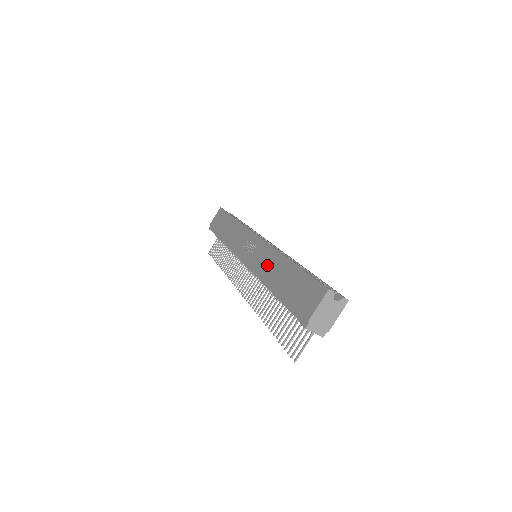
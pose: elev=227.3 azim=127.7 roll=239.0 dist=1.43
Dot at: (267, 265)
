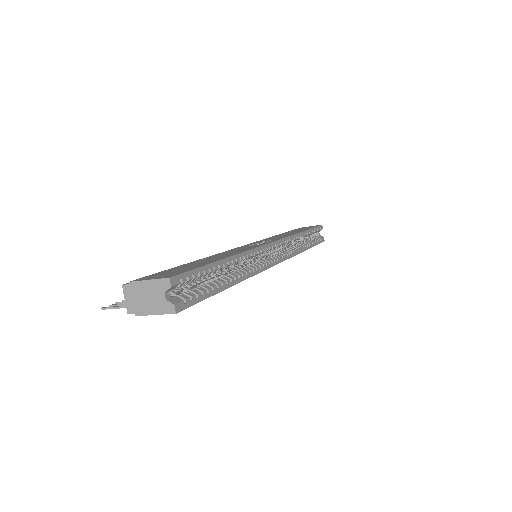
Dot at: (228, 252)
